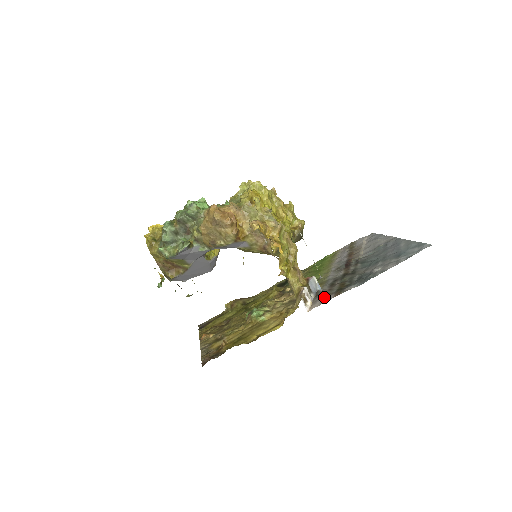
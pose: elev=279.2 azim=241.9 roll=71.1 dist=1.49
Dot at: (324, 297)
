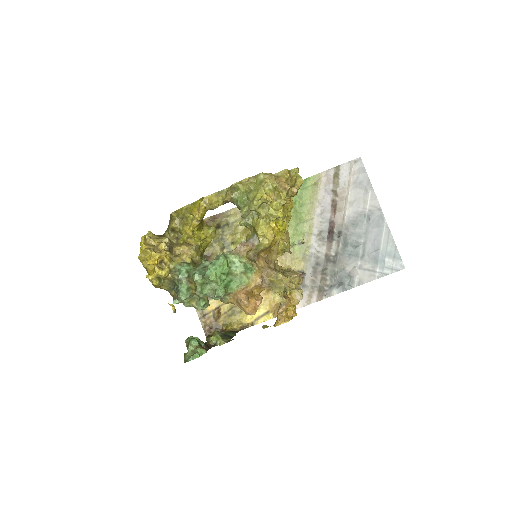
Dot at: (308, 294)
